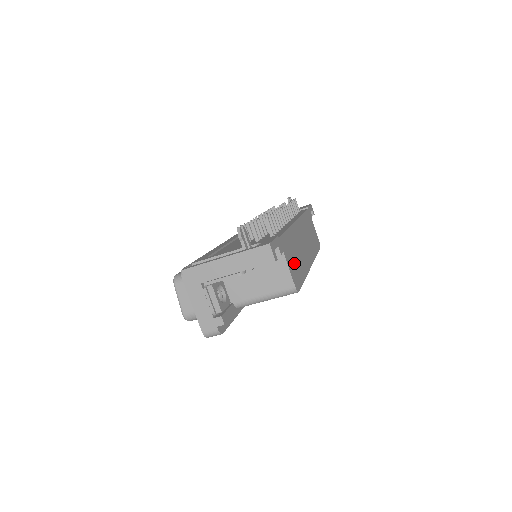
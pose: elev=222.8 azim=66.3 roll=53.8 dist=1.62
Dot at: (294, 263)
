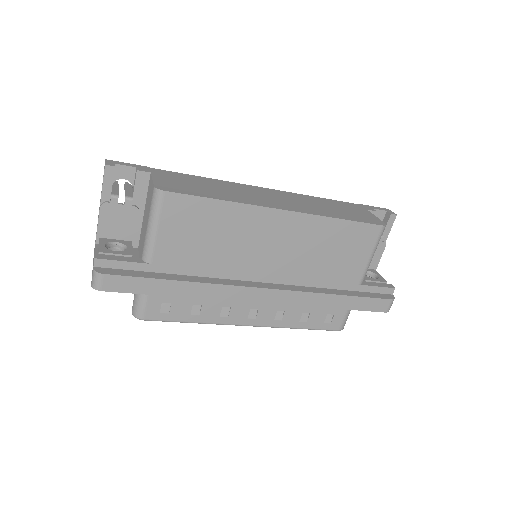
Dot at: (186, 185)
